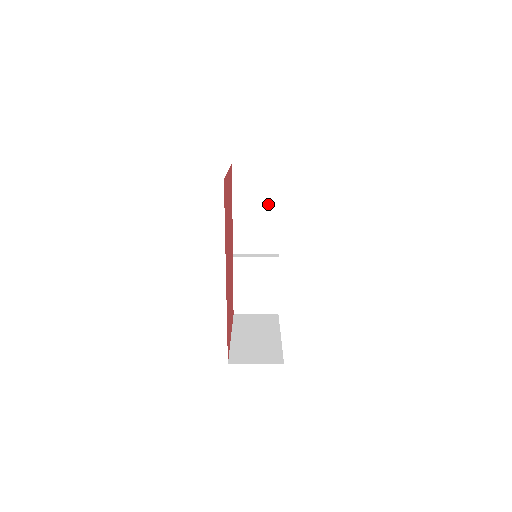
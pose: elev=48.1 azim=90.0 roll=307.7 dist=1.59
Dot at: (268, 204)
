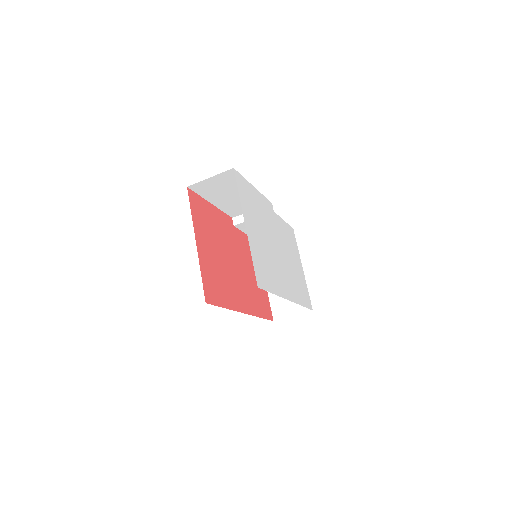
Dot at: occluded
